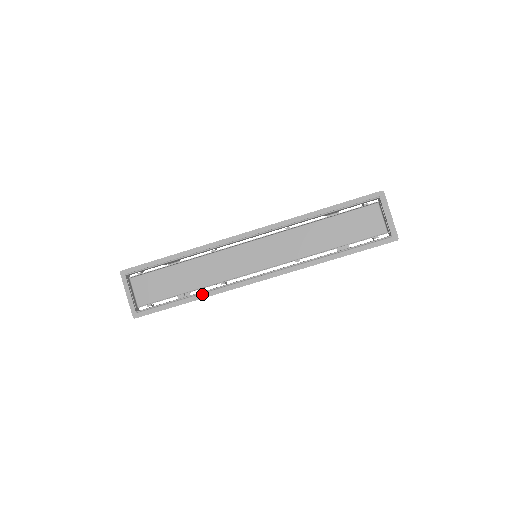
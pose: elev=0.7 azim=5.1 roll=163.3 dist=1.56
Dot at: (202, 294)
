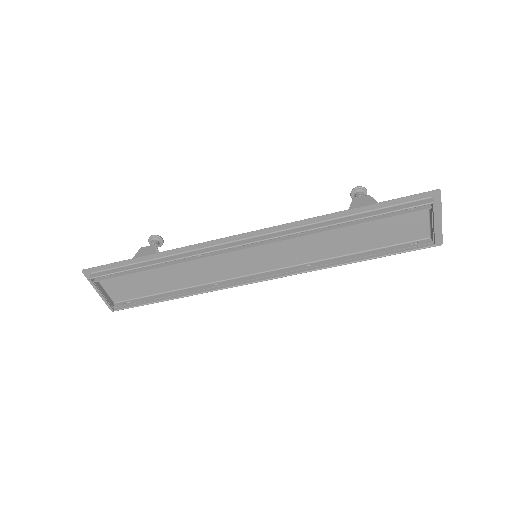
Dot at: (190, 292)
